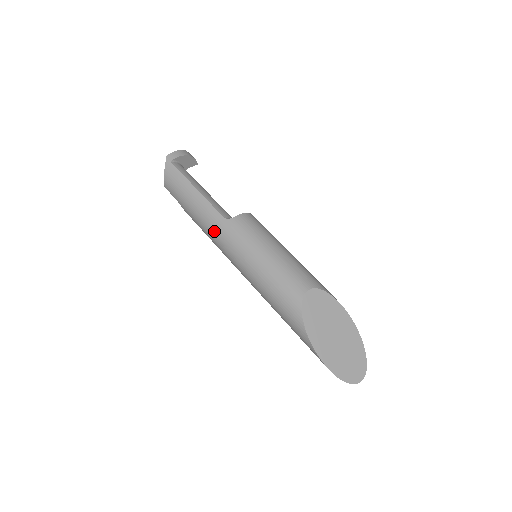
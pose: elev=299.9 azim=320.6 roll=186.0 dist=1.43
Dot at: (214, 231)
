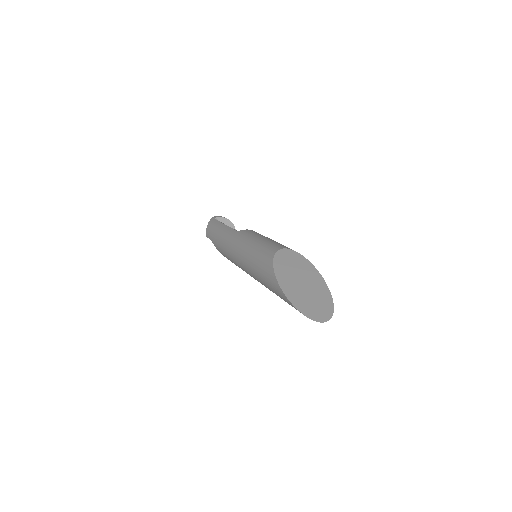
Dot at: (228, 241)
